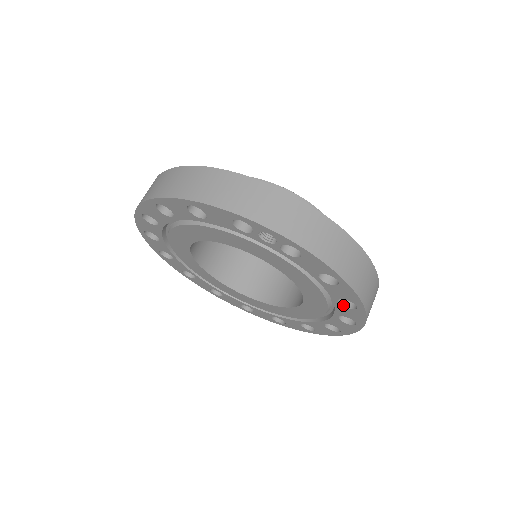
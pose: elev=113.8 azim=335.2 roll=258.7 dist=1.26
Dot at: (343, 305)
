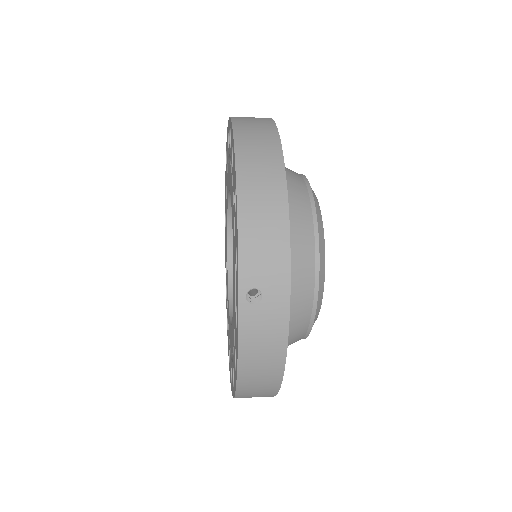
Dot at: occluded
